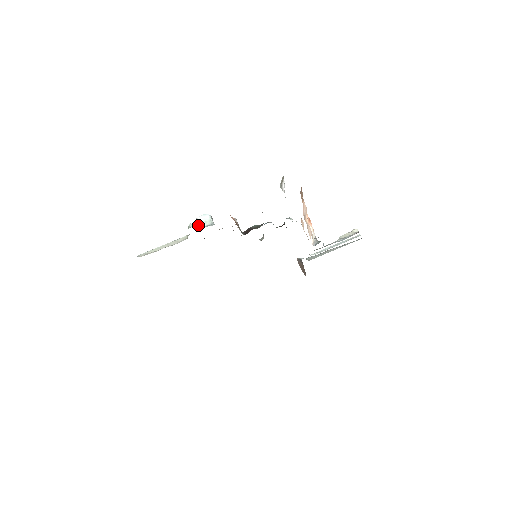
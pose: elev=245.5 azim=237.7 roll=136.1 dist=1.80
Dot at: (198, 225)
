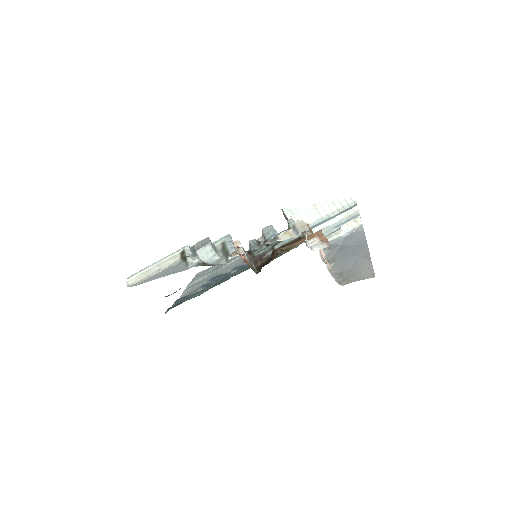
Dot at: (199, 259)
